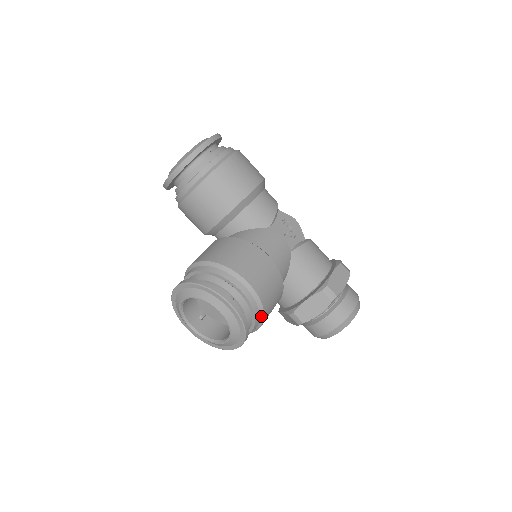
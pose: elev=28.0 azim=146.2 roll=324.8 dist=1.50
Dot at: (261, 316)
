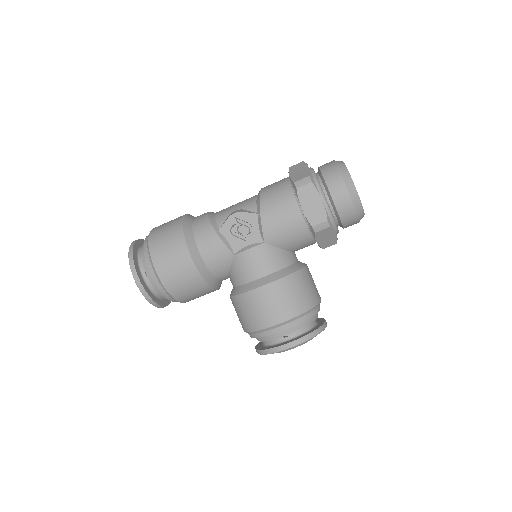
Dot at: (310, 311)
